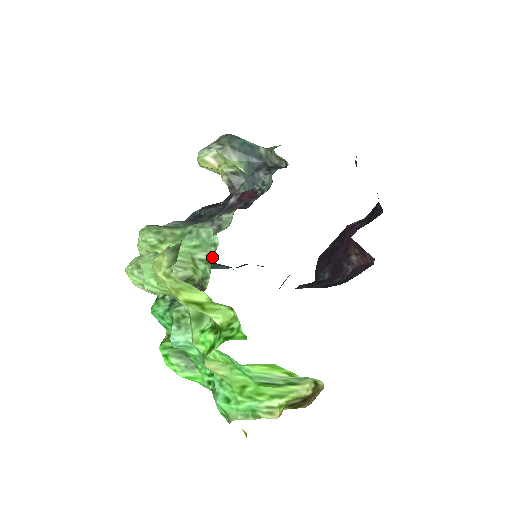
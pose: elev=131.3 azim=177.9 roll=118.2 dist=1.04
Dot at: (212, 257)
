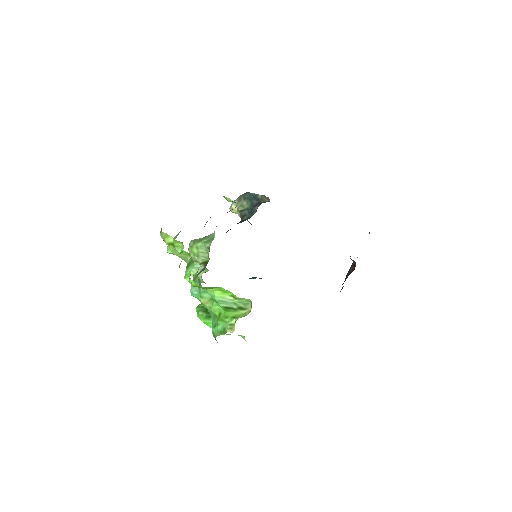
Dot at: (210, 243)
